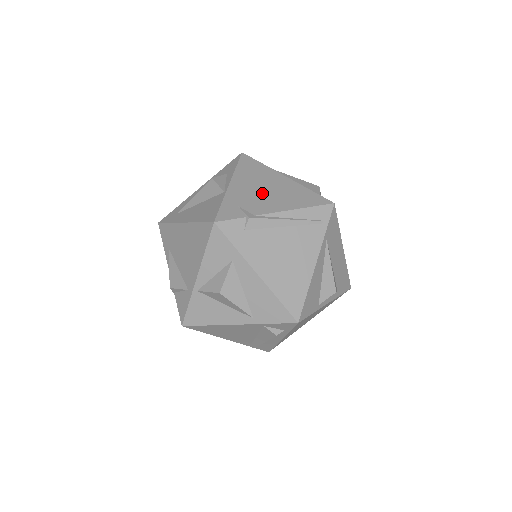
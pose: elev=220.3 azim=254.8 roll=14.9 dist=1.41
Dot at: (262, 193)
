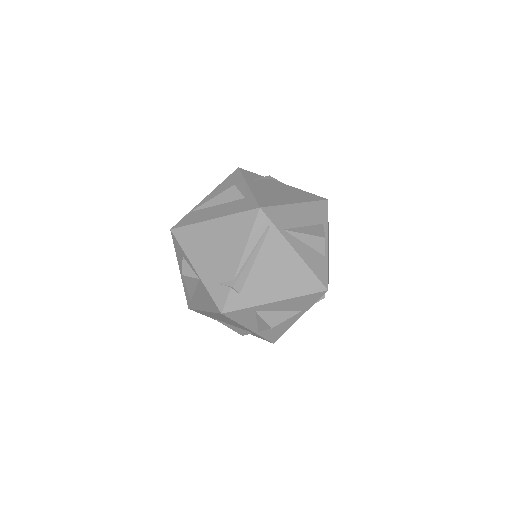
Dot at: (217, 255)
